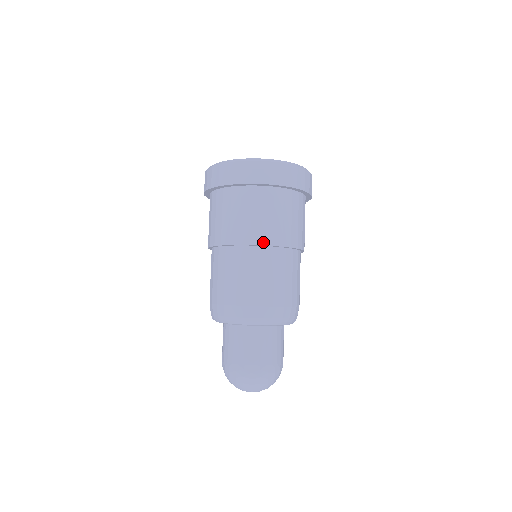
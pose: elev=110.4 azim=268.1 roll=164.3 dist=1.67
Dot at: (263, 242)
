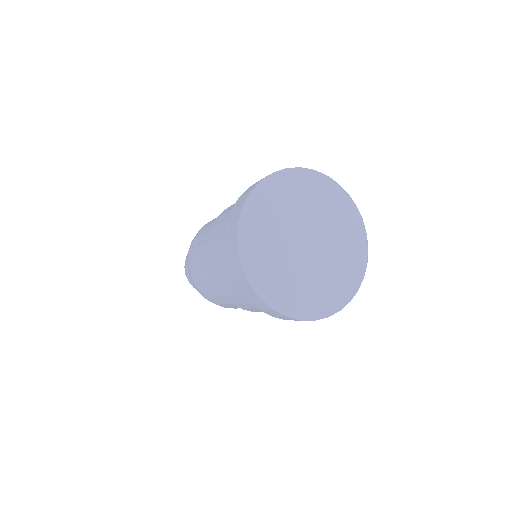
Dot at: occluded
